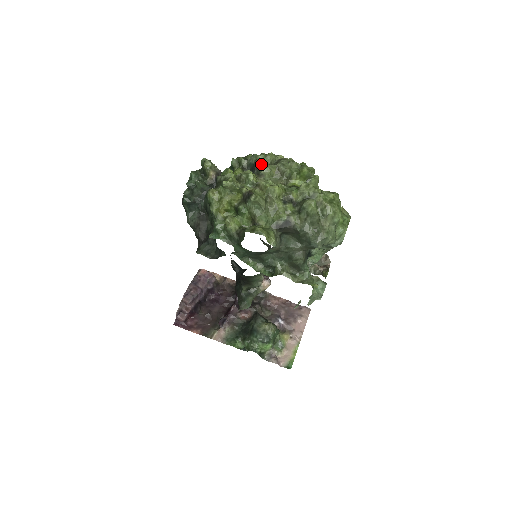
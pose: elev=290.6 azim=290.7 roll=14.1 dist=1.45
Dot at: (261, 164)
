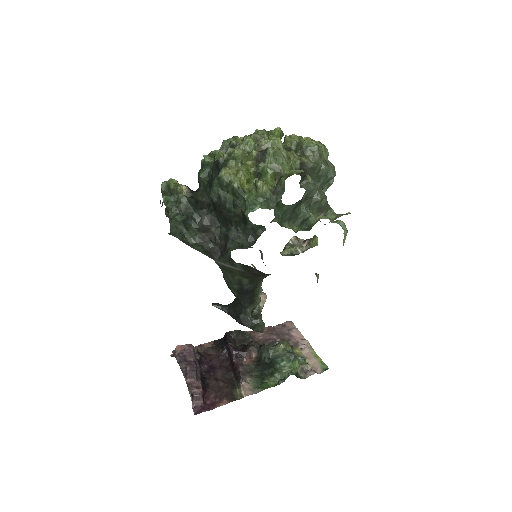
Dot at: (237, 143)
